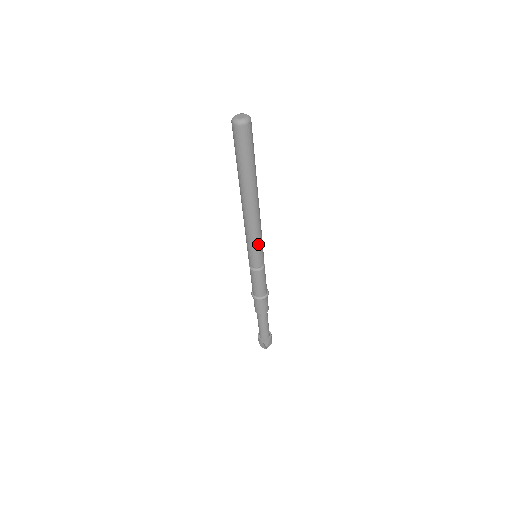
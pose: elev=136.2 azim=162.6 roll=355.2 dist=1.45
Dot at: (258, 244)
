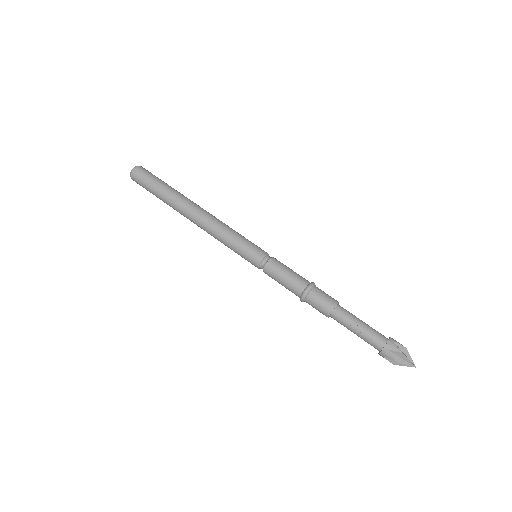
Dot at: (238, 237)
